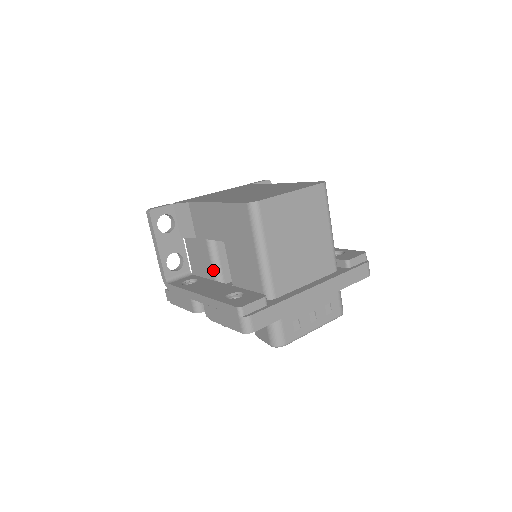
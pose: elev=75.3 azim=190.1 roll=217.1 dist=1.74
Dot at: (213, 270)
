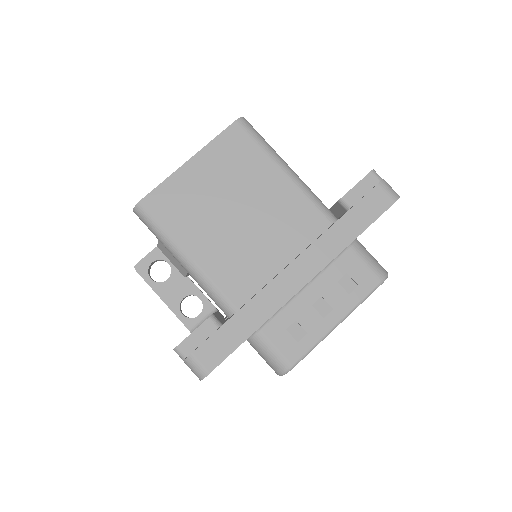
Dot at: occluded
